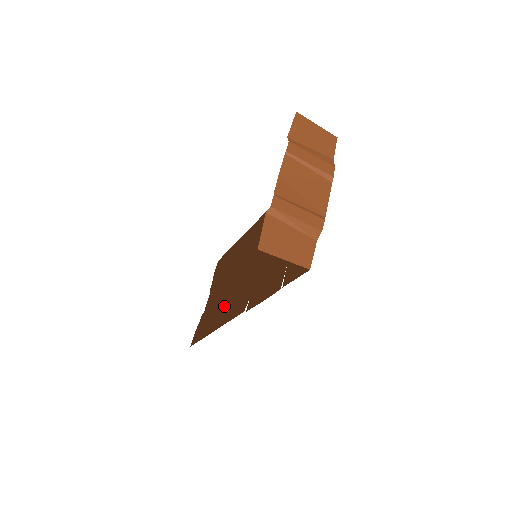
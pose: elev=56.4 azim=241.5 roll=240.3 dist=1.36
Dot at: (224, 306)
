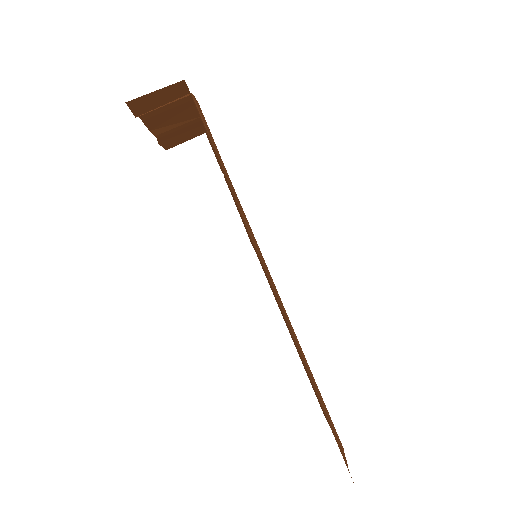
Dot at: (295, 342)
